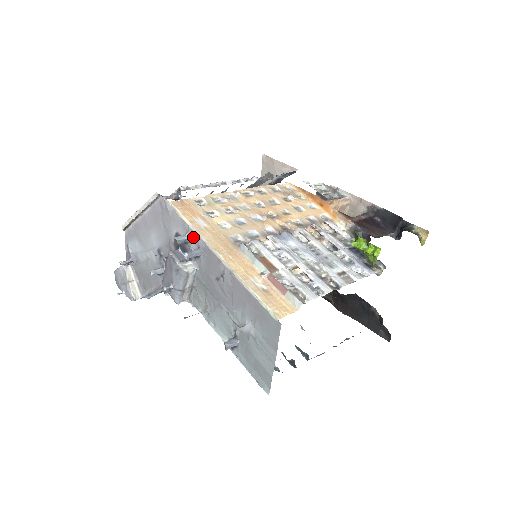
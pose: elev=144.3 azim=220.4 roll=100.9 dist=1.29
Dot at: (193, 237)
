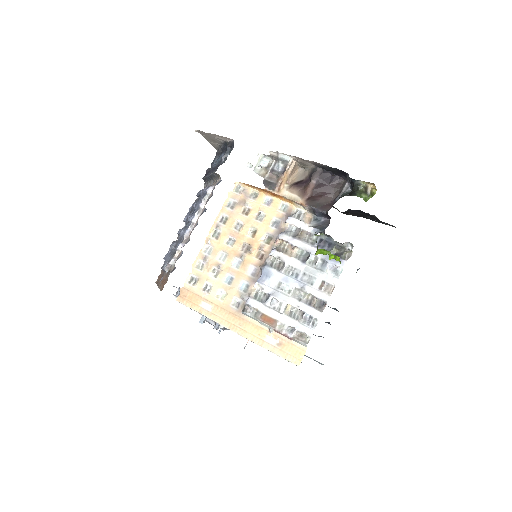
Dot at: occluded
